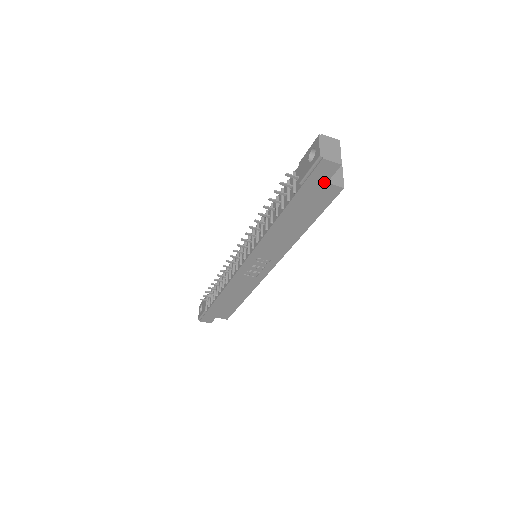
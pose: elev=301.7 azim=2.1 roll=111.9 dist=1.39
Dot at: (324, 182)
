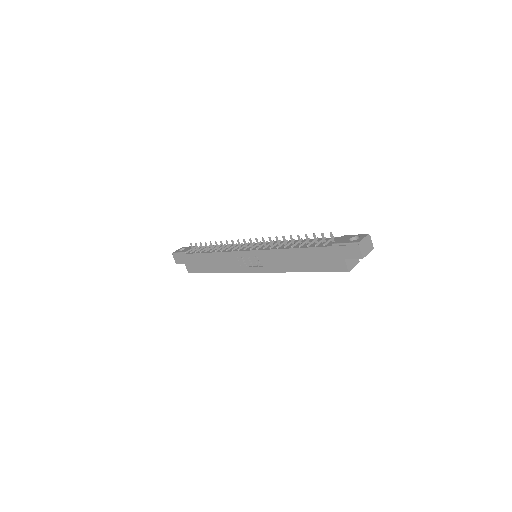
Dot at: (344, 257)
